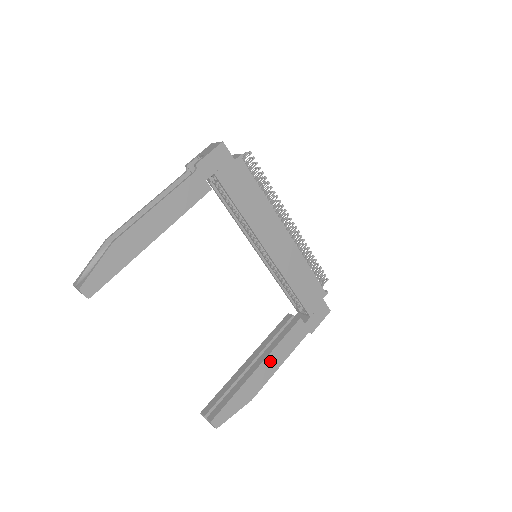
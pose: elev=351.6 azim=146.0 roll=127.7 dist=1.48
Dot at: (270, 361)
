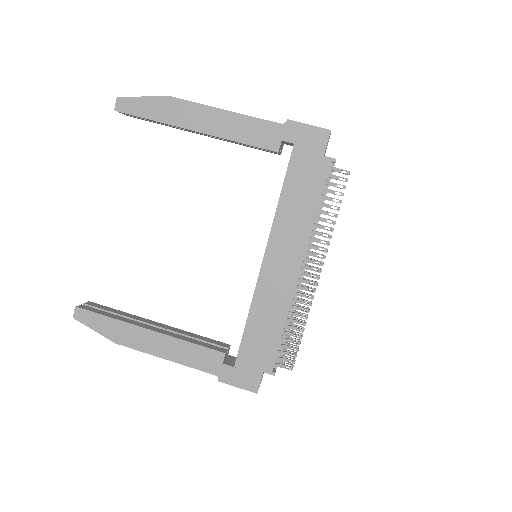
Dot at: (162, 341)
